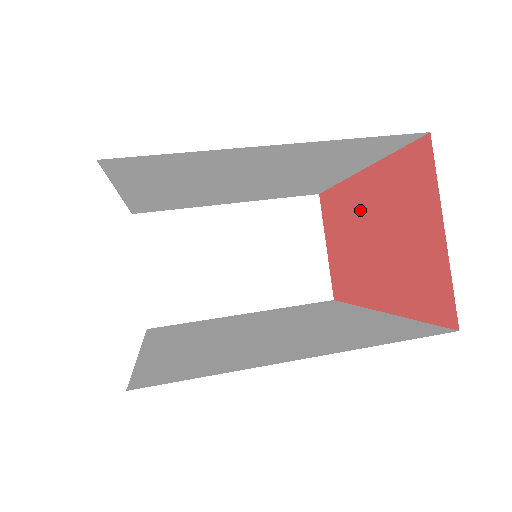
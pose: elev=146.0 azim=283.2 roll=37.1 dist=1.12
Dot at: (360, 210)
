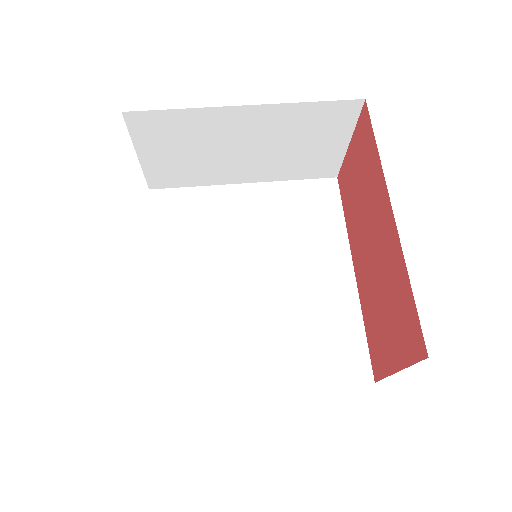
Dot at: (378, 222)
